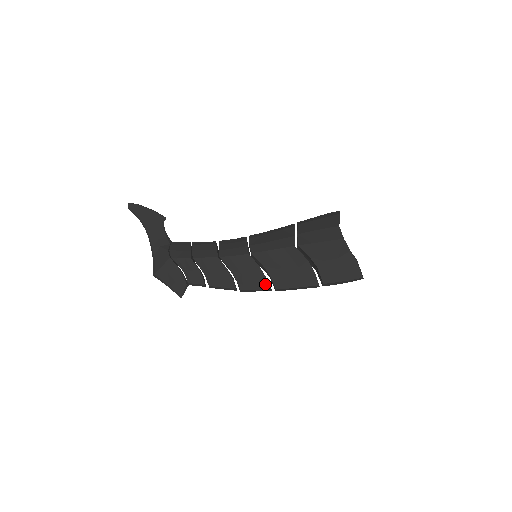
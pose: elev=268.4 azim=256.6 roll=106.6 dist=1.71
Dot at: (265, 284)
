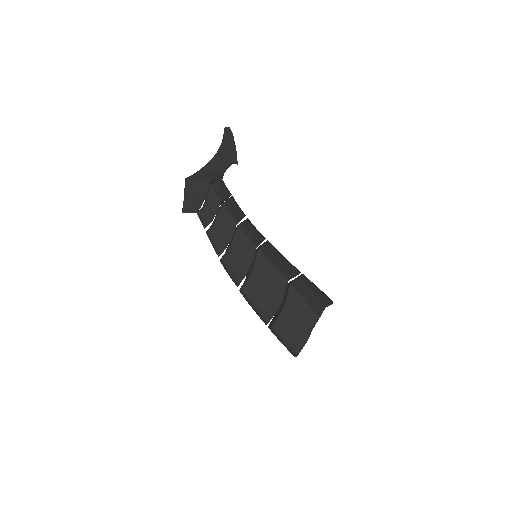
Dot at: (240, 277)
